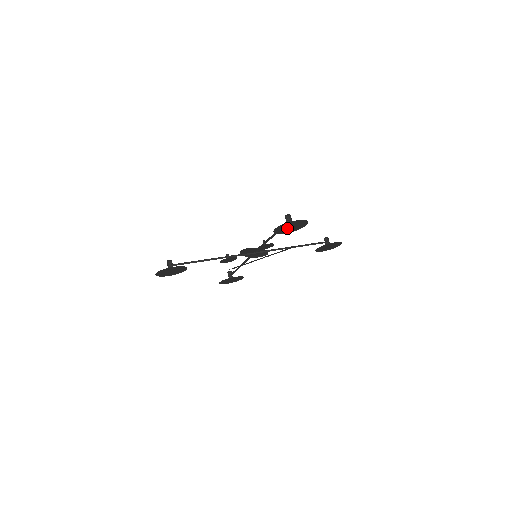
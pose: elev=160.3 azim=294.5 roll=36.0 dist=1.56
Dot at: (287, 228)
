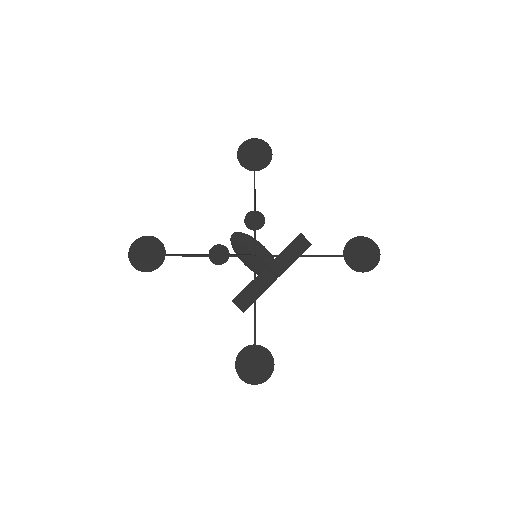
Dot at: (252, 158)
